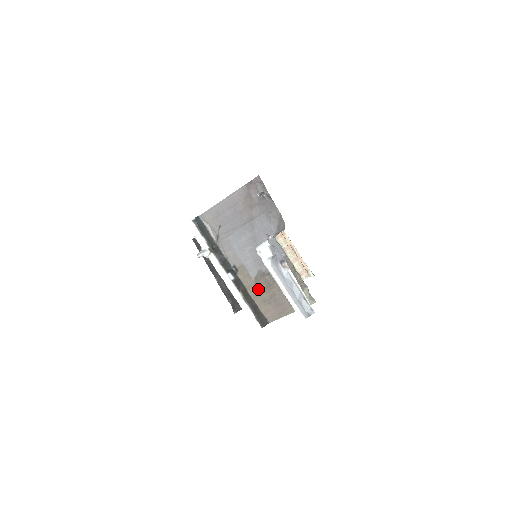
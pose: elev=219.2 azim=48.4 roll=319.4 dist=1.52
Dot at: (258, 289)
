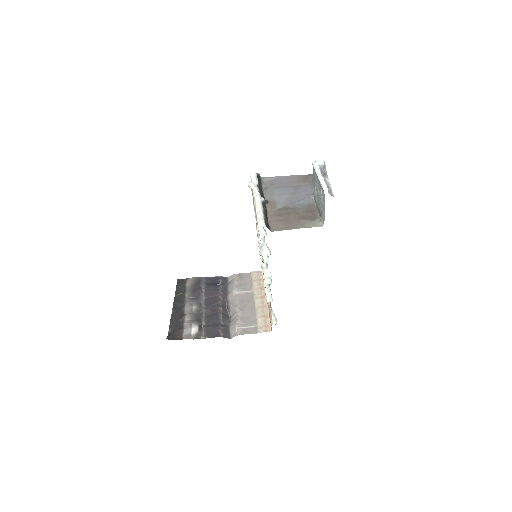
Dot at: (277, 214)
